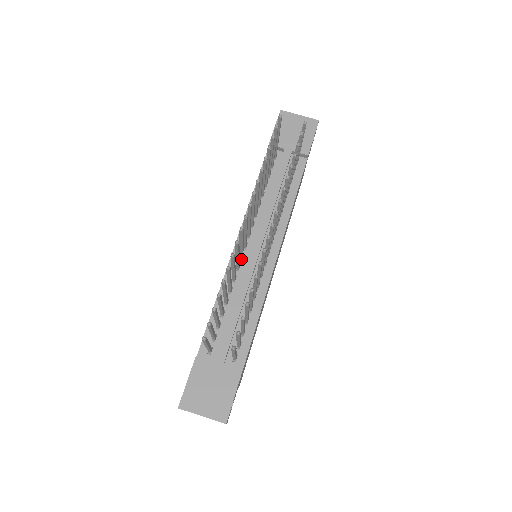
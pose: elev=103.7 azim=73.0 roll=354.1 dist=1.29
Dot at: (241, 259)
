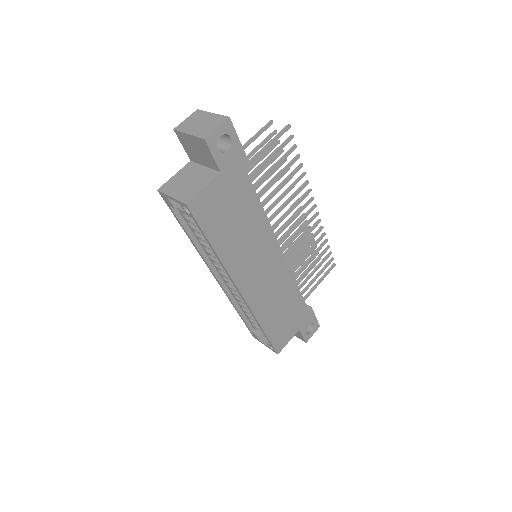
Dot at: occluded
